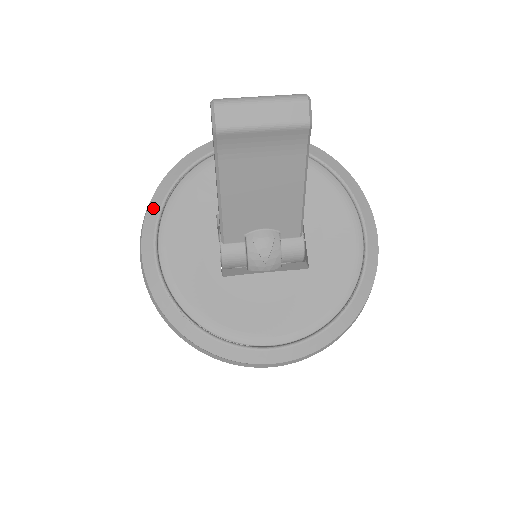
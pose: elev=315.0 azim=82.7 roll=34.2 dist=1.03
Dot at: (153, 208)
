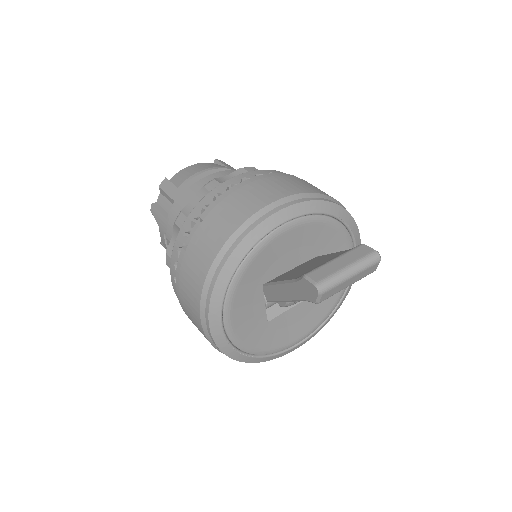
Dot at: (216, 301)
